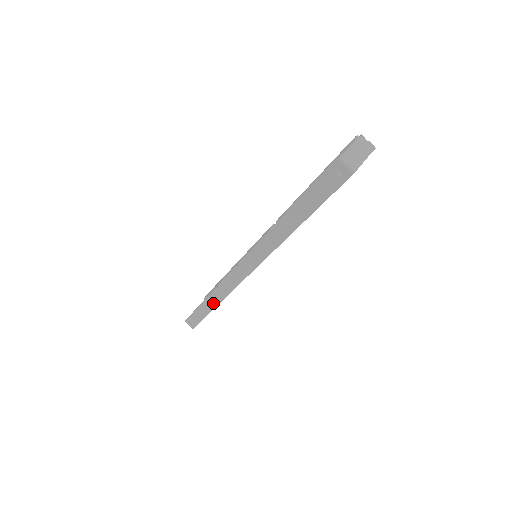
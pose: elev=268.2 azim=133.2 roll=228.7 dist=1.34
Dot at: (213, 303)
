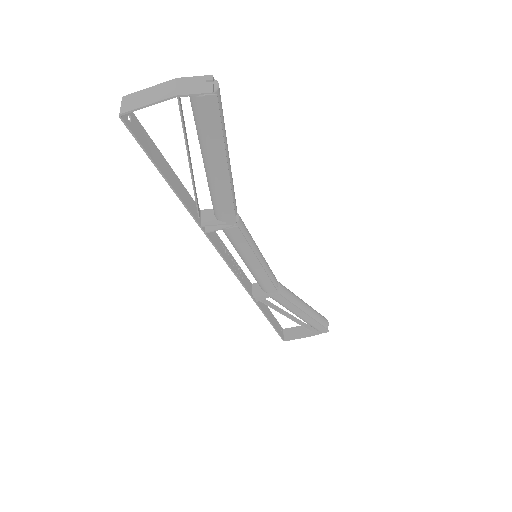
Dot at: (262, 307)
